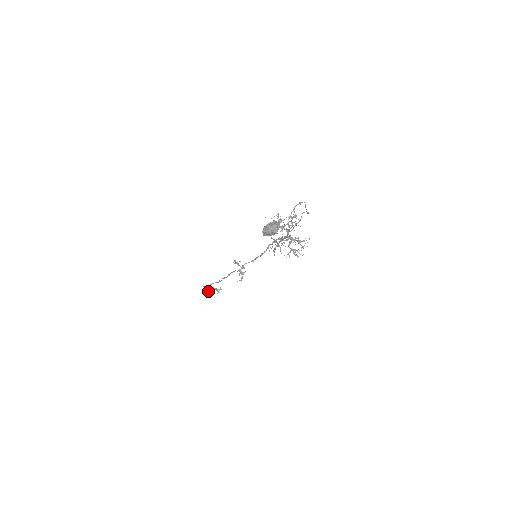
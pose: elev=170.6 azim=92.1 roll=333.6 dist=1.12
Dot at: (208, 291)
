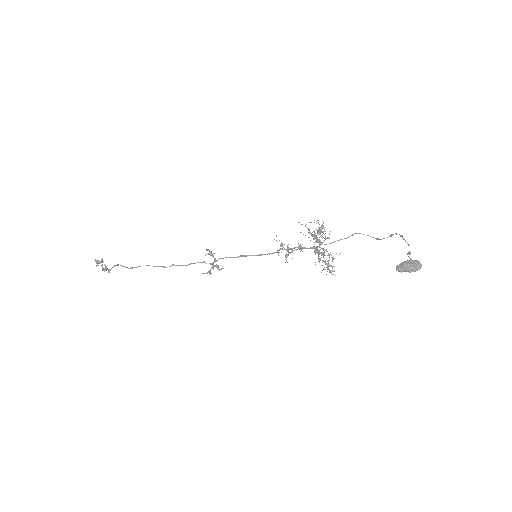
Dot at: (106, 267)
